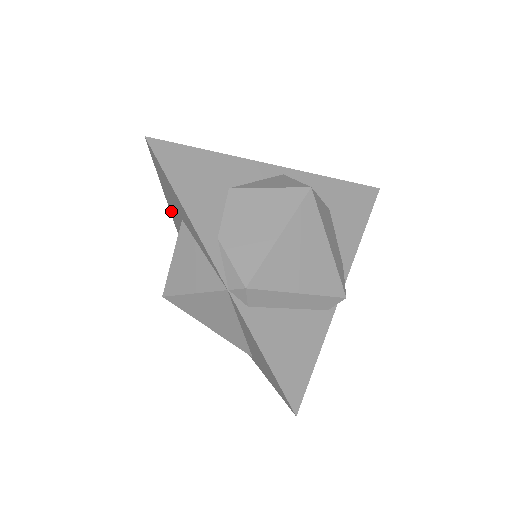
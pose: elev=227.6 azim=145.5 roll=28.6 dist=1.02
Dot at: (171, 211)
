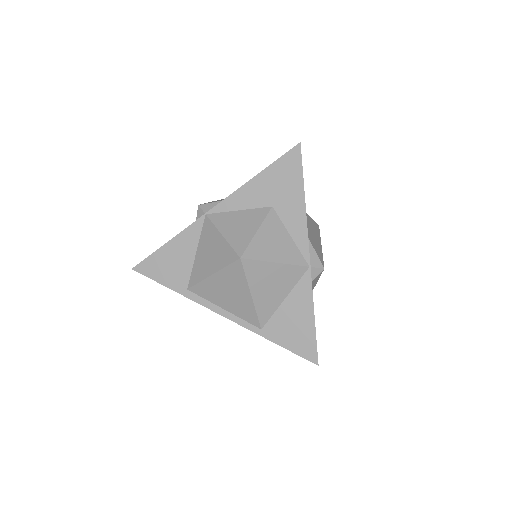
Dot at: (237, 195)
